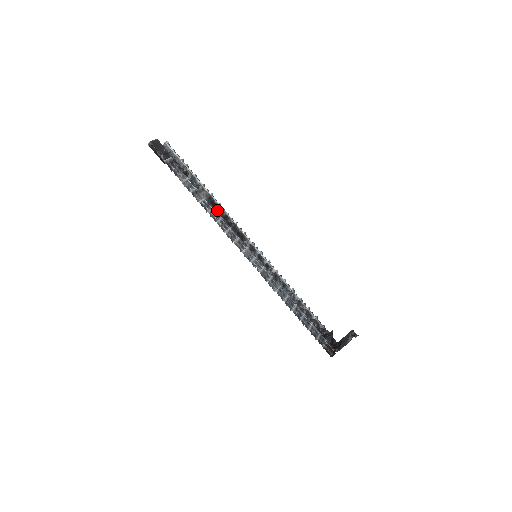
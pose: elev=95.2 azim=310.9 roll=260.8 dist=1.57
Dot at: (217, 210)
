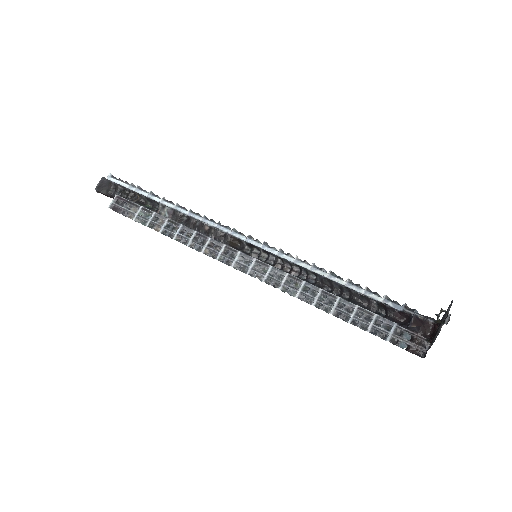
Dot at: (187, 223)
